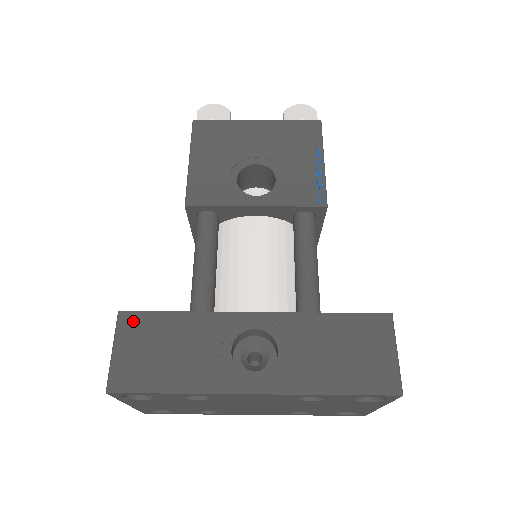
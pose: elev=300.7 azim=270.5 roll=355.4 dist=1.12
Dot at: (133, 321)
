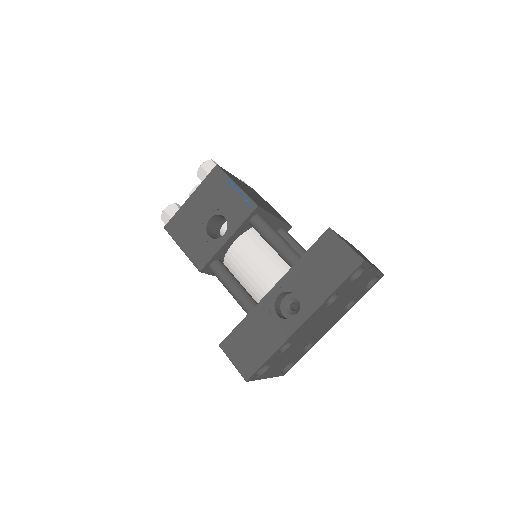
Dot at: (228, 343)
